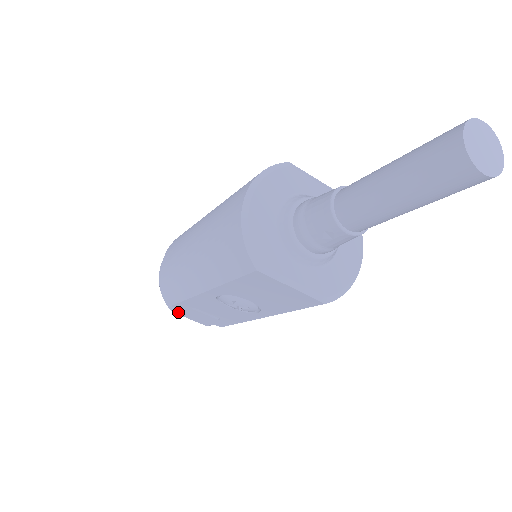
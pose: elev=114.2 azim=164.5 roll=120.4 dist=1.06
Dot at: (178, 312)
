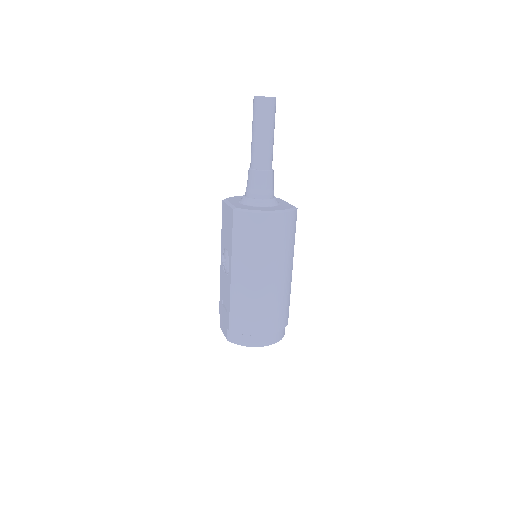
Dot at: (221, 323)
